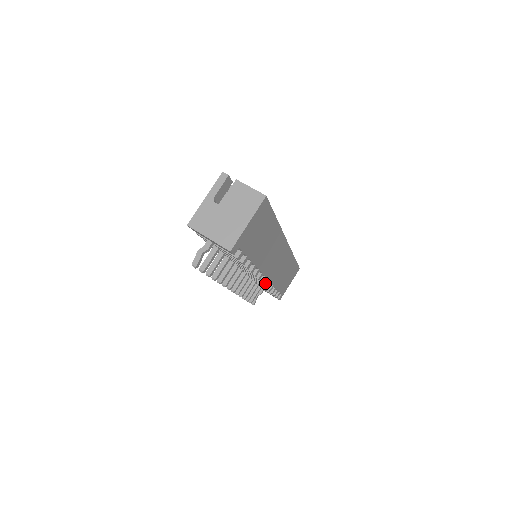
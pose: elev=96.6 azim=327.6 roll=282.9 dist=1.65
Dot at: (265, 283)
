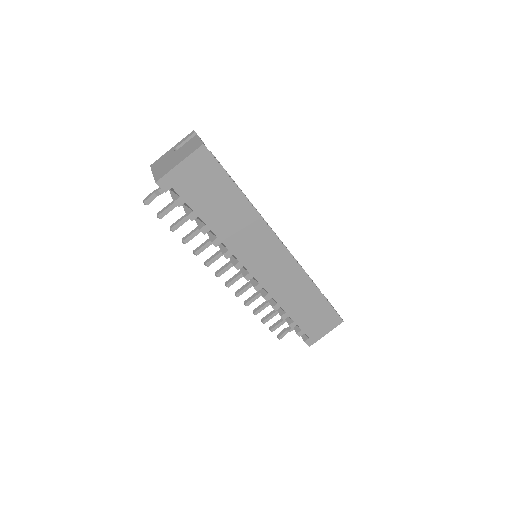
Dot at: (255, 286)
